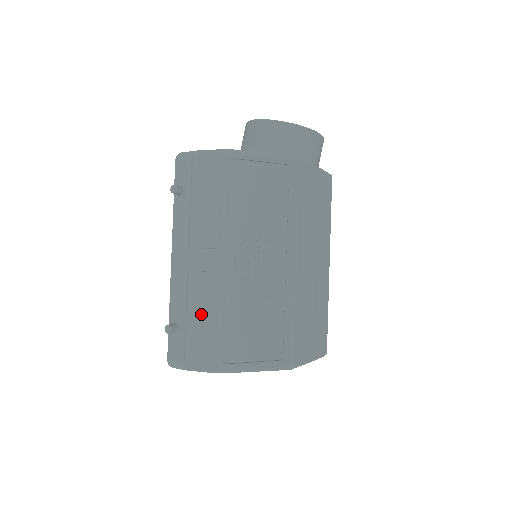
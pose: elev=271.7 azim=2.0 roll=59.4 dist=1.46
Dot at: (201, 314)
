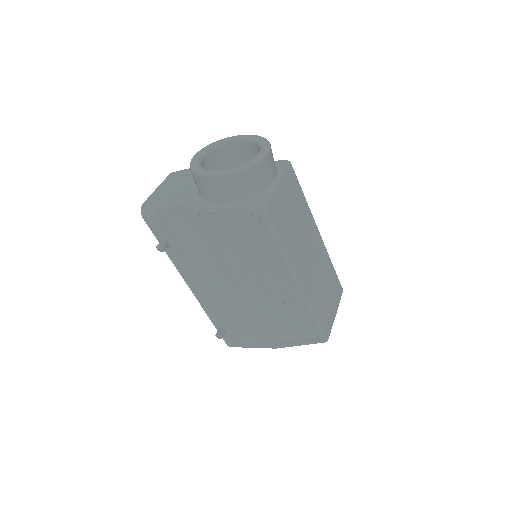
Dot at: (237, 318)
